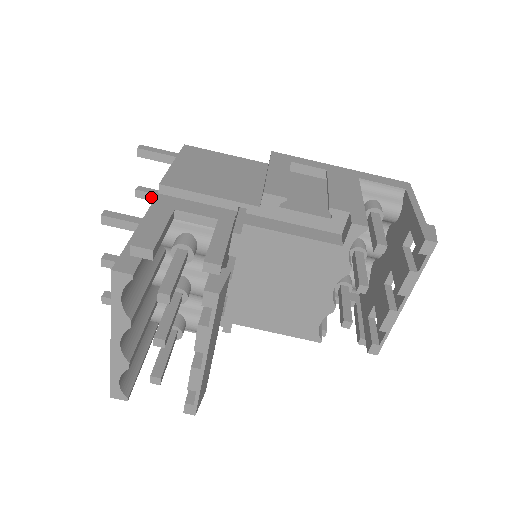
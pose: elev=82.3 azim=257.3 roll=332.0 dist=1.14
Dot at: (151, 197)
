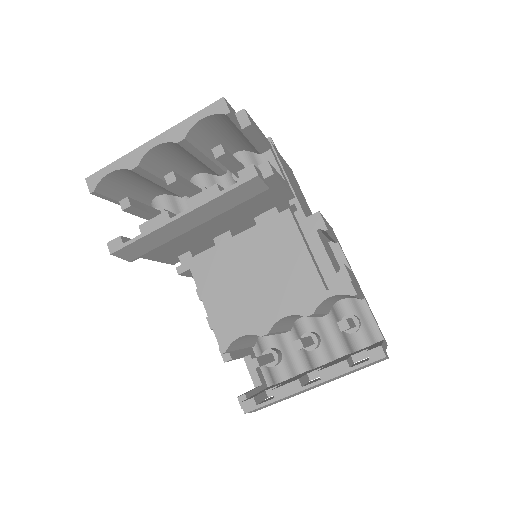
Dot at: occluded
